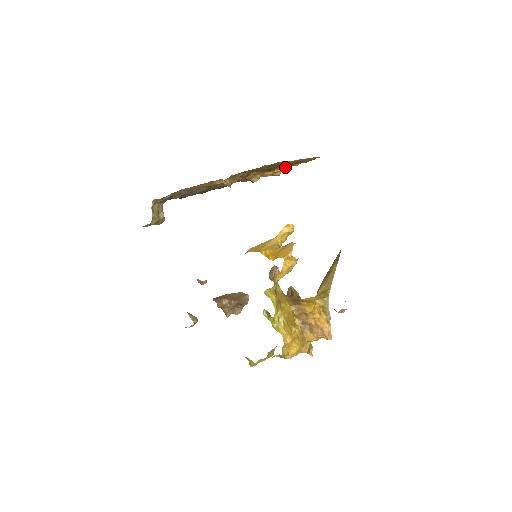
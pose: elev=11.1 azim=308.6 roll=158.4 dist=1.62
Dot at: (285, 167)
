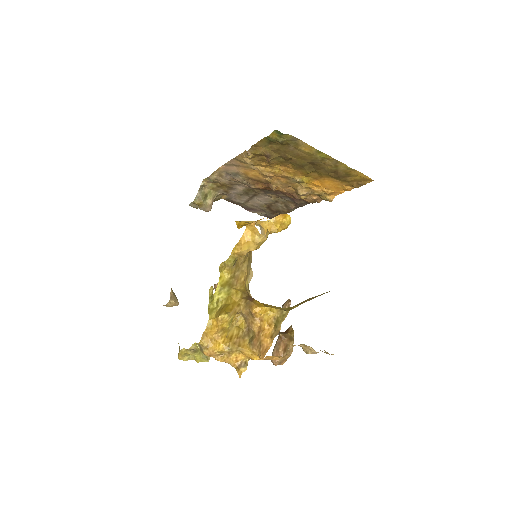
Dot at: (333, 185)
